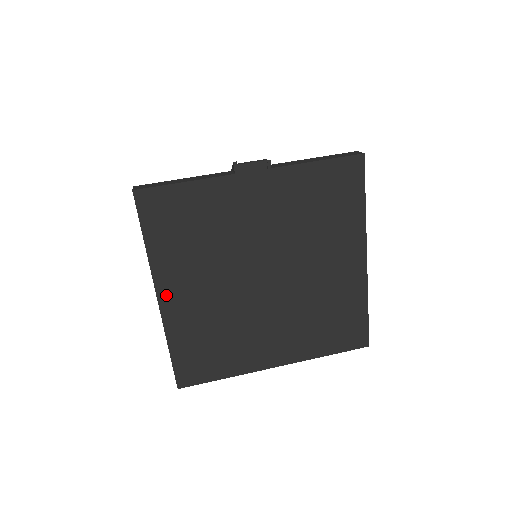
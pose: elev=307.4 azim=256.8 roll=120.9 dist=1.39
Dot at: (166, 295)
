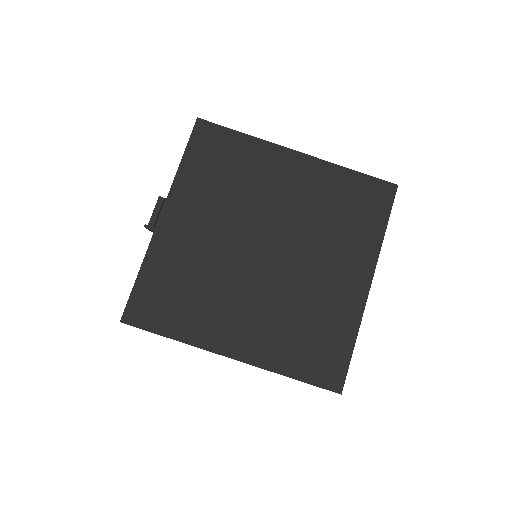
Dot at: (232, 348)
